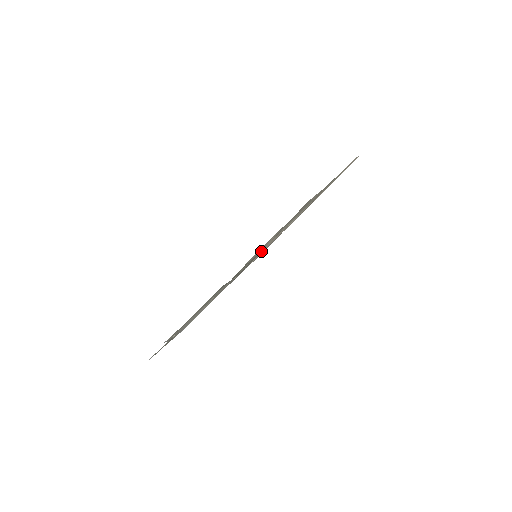
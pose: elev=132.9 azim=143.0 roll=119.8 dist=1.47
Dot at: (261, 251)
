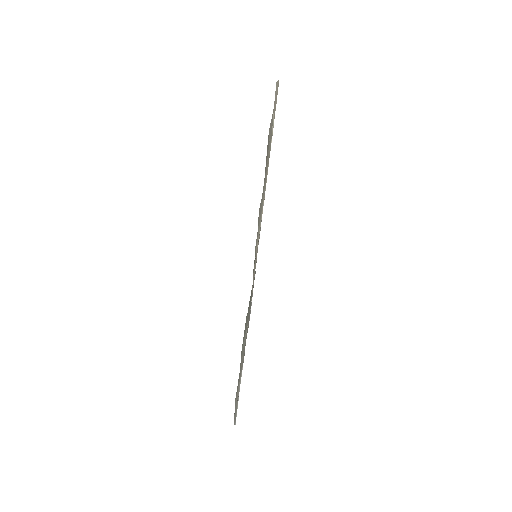
Dot at: occluded
